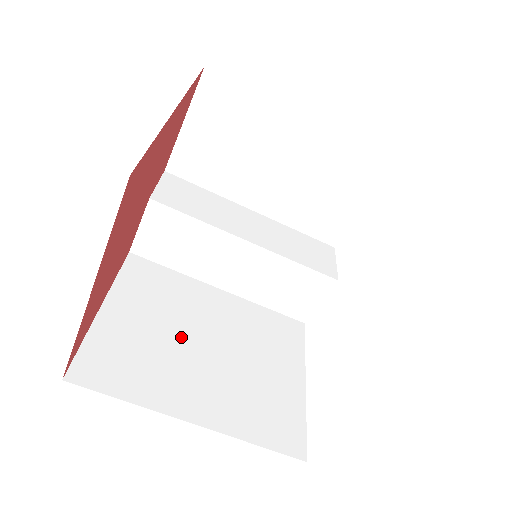
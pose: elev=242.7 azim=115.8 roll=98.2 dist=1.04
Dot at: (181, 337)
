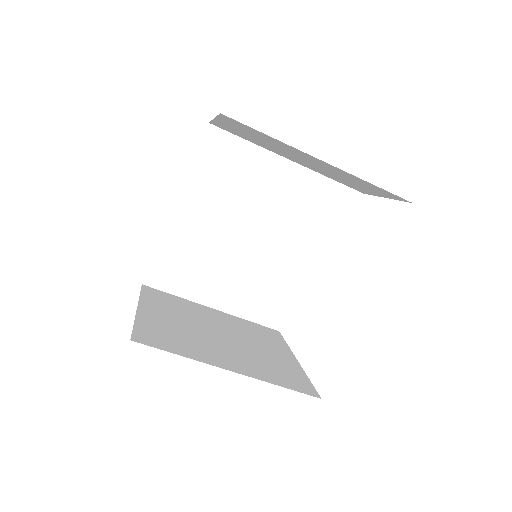
Dot at: (217, 250)
